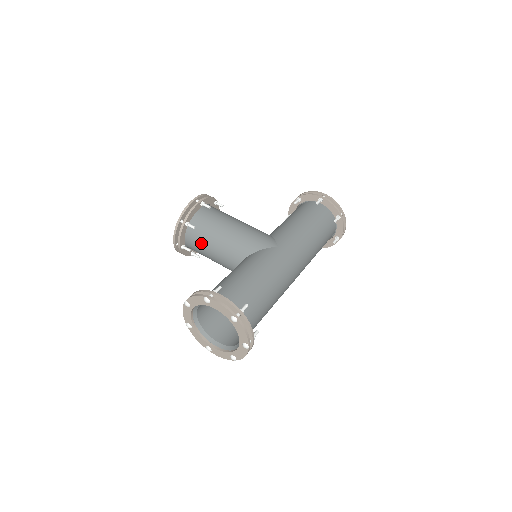
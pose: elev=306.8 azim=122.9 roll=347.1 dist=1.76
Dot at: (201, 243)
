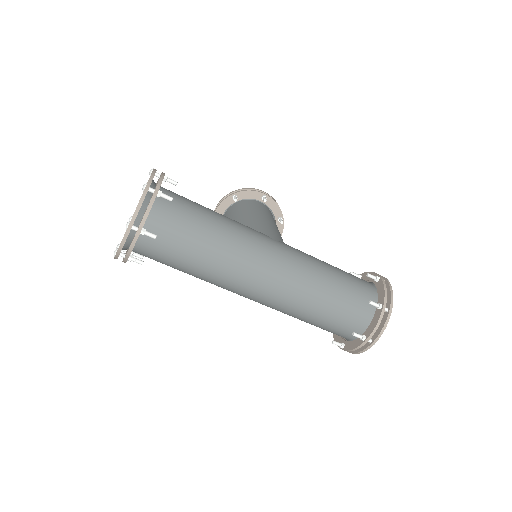
Dot at: (229, 217)
